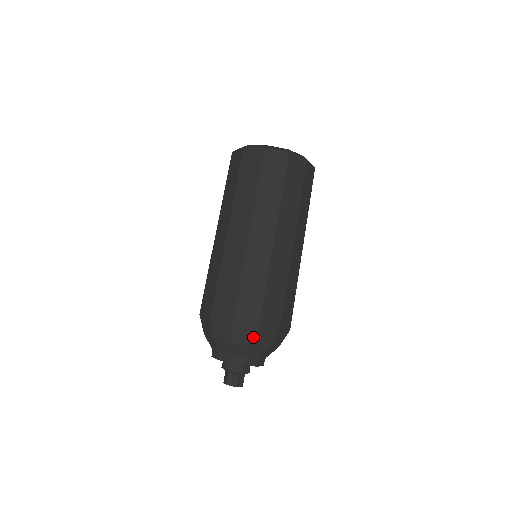
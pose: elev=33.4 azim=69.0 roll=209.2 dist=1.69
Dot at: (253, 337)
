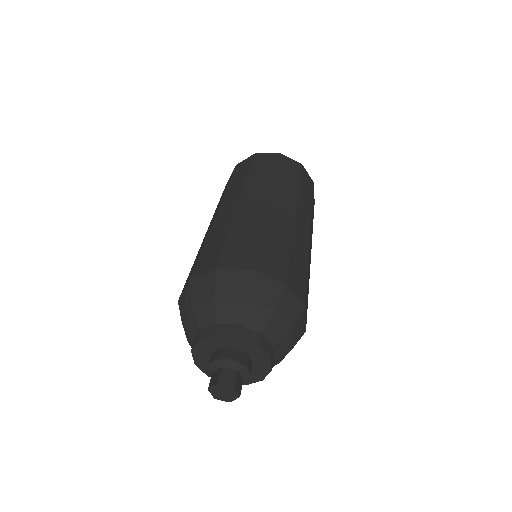
Dot at: (213, 285)
